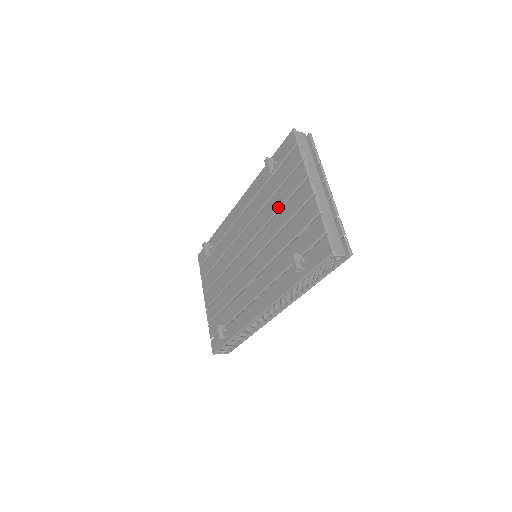
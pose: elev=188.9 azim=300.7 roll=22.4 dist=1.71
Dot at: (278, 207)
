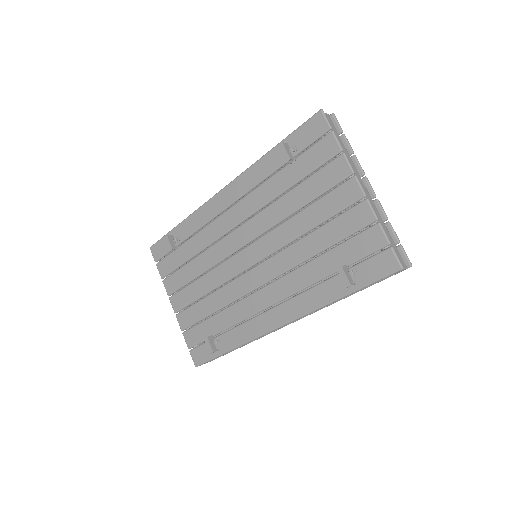
Dot at: (301, 205)
